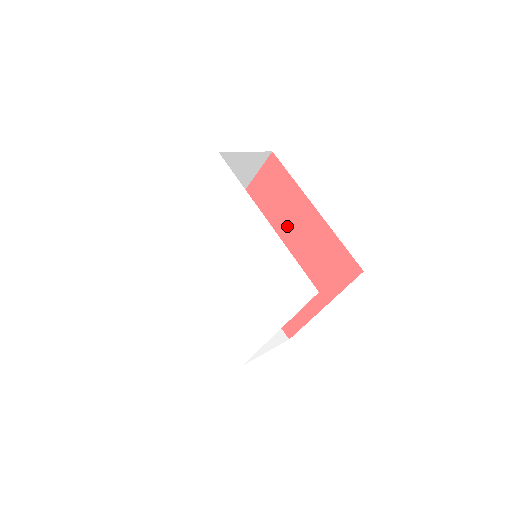
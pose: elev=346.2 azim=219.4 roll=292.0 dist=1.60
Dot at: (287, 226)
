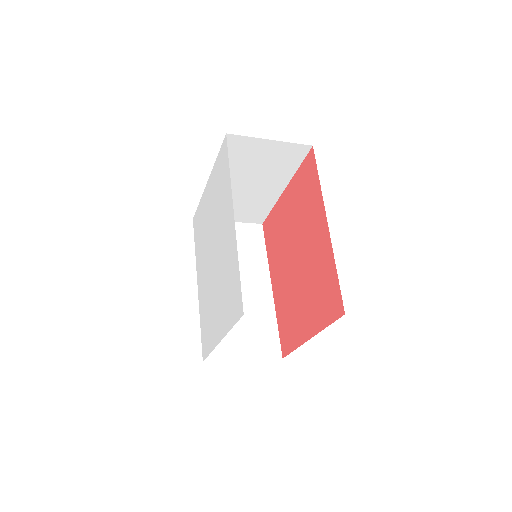
Dot at: (305, 234)
